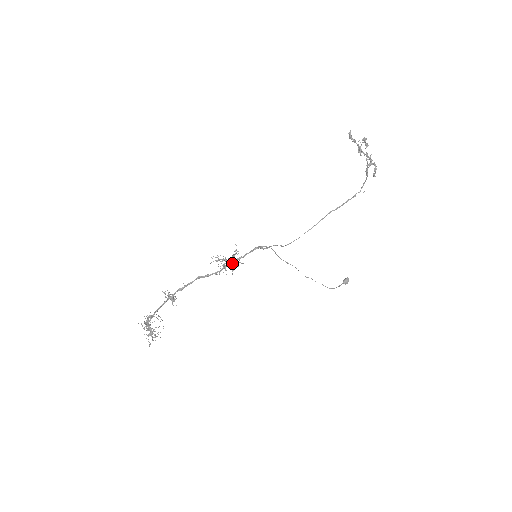
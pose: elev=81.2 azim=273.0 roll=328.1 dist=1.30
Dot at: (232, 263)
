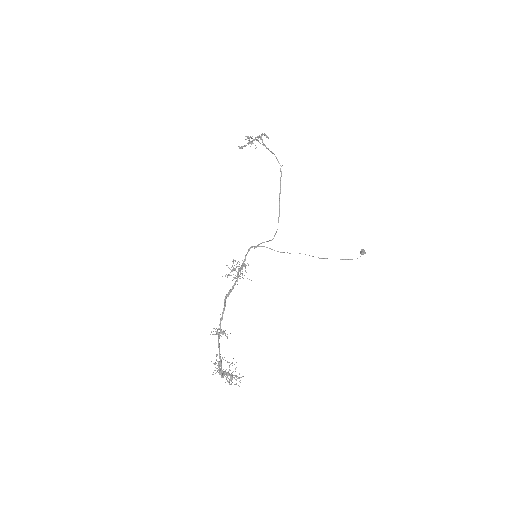
Dot at: (244, 275)
